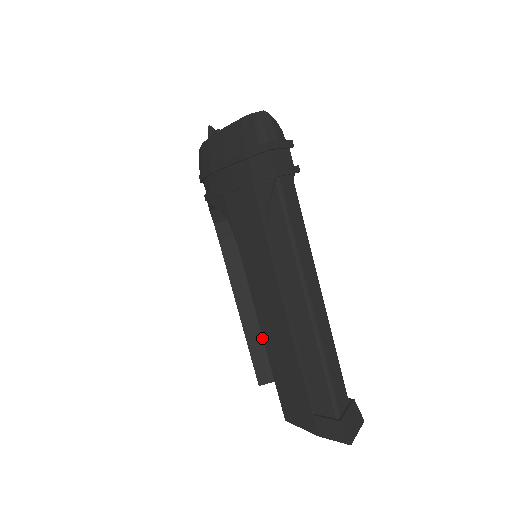
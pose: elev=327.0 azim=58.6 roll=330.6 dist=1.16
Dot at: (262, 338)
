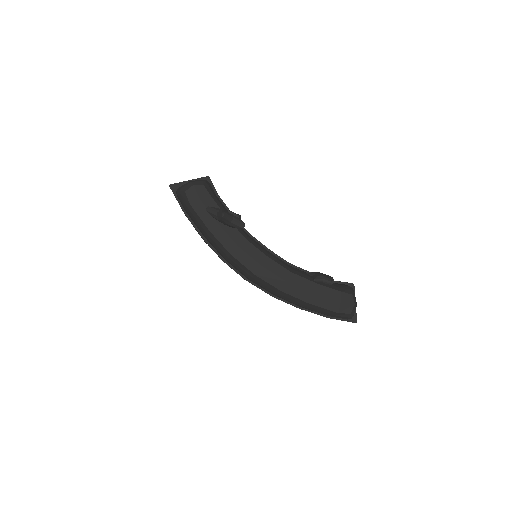
Dot at: occluded
